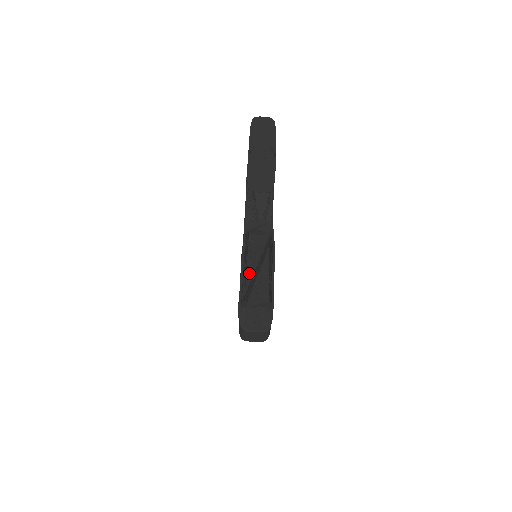
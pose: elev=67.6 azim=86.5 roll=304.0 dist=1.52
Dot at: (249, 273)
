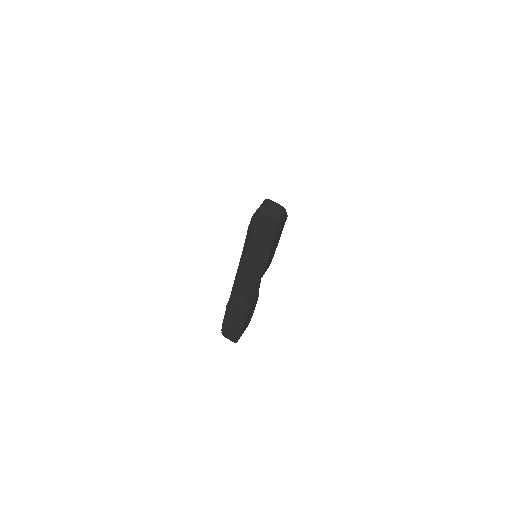
Dot at: occluded
